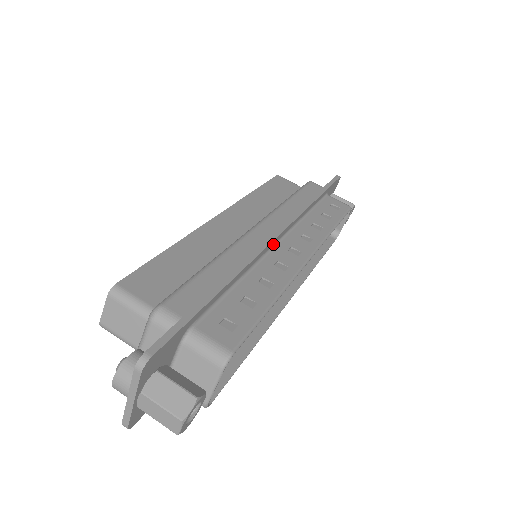
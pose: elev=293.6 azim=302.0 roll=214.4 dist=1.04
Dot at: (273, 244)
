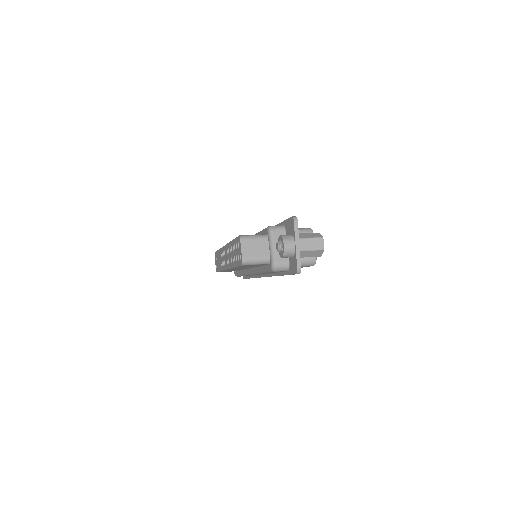
Dot at: occluded
